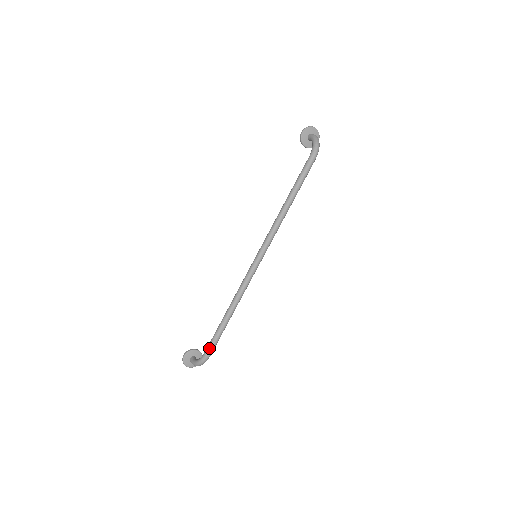
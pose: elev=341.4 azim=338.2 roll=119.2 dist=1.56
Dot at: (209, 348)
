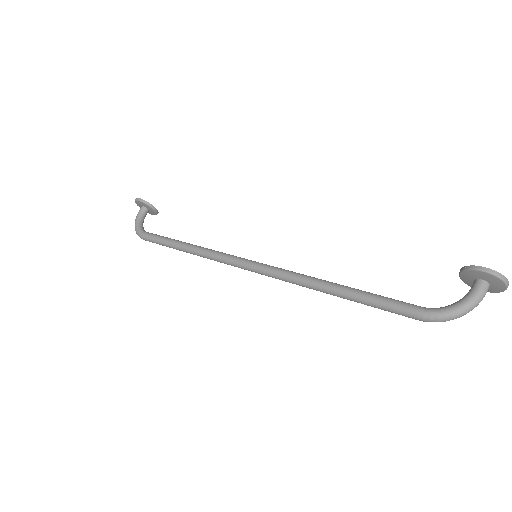
Dot at: (147, 238)
